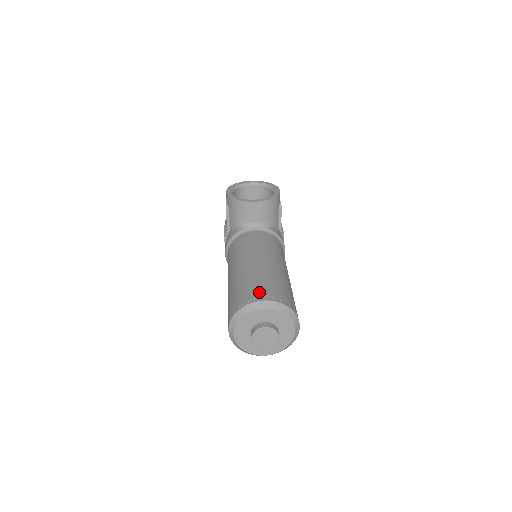
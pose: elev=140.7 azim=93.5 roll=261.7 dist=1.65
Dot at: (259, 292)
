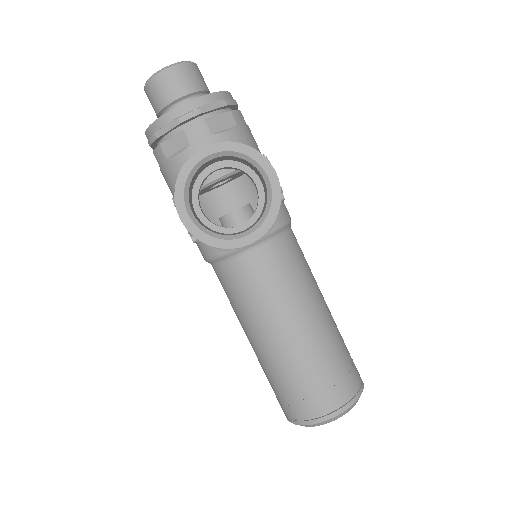
Dot at: (321, 404)
